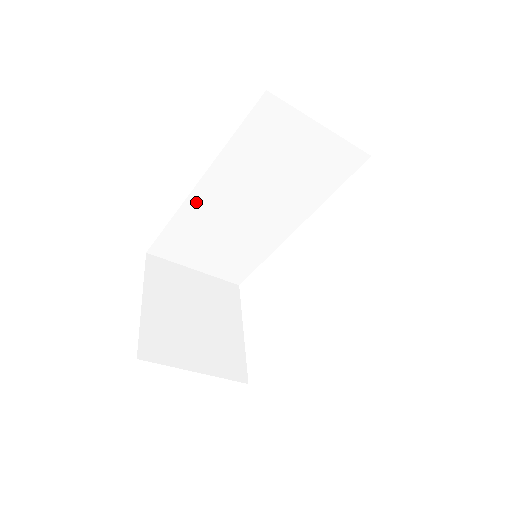
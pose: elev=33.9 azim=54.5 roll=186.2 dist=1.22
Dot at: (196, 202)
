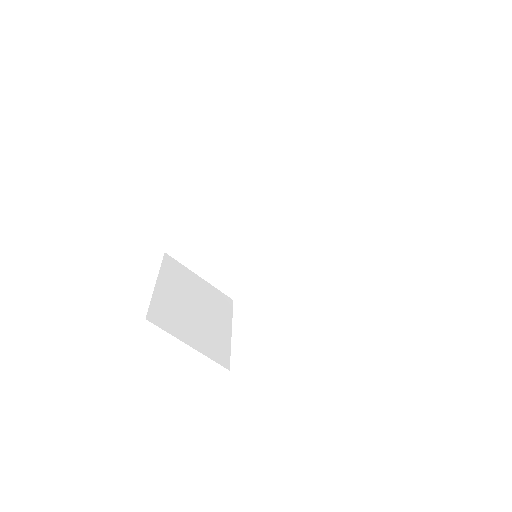
Dot at: (215, 213)
